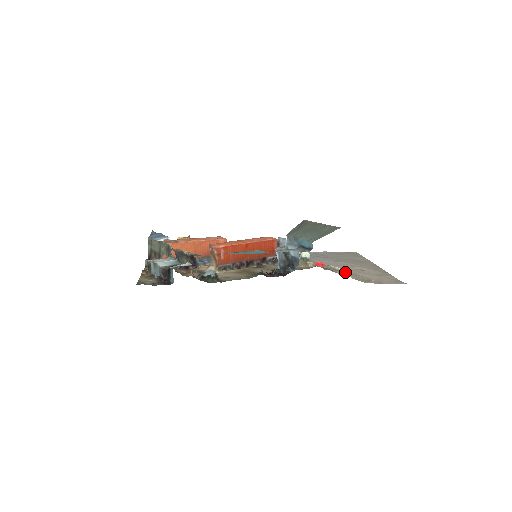
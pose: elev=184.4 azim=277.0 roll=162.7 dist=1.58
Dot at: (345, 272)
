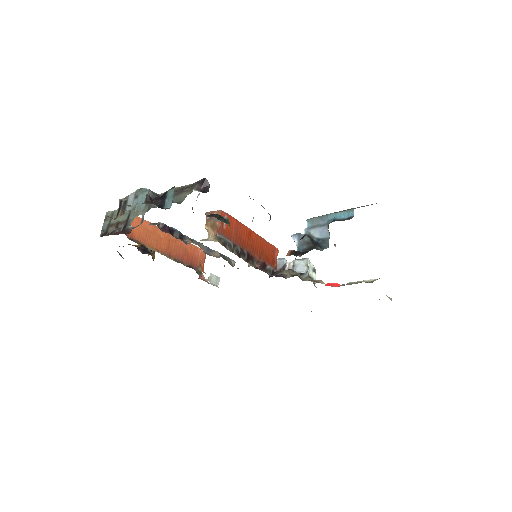
Dot at: (376, 279)
